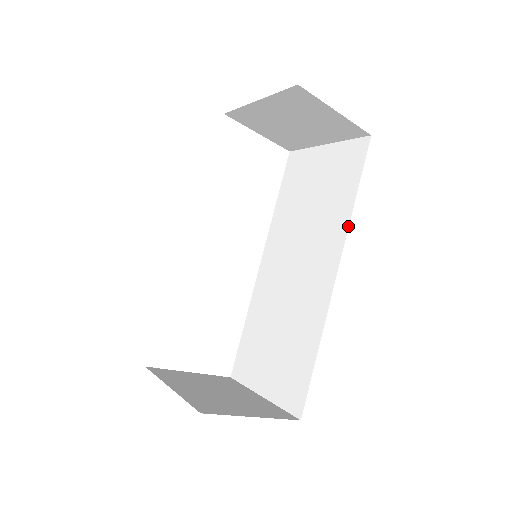
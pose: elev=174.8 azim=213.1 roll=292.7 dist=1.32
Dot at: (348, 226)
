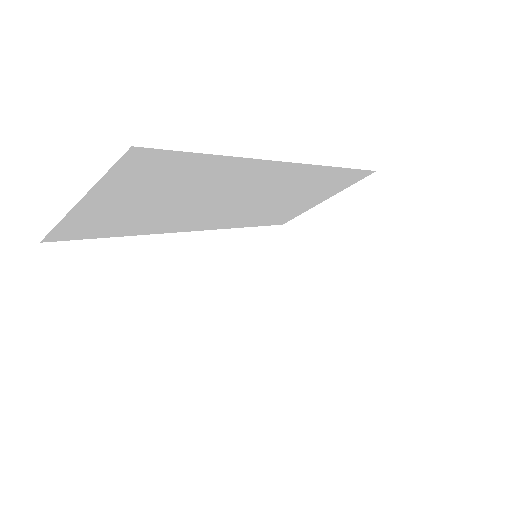
Dot at: occluded
